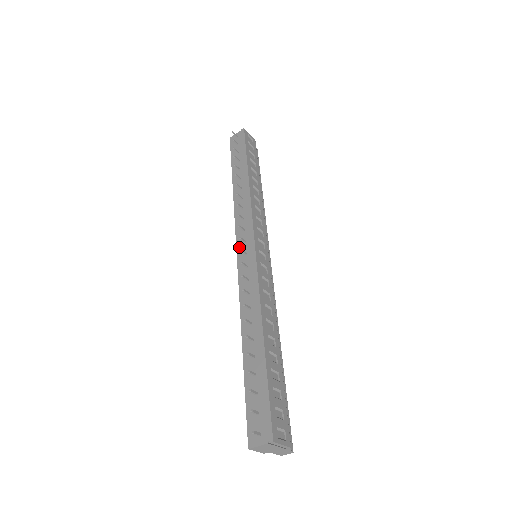
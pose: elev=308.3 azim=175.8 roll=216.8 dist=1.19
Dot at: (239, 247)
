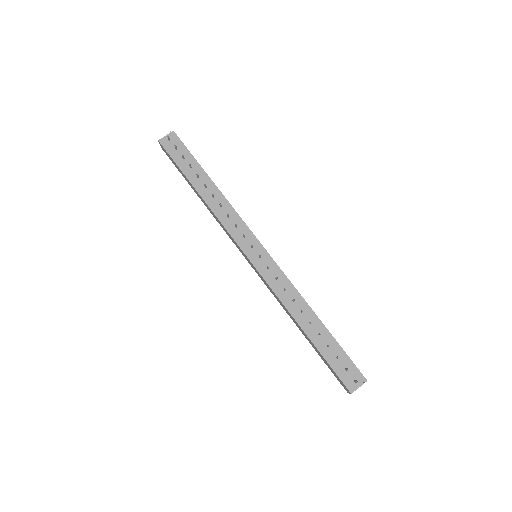
Dot at: (248, 253)
